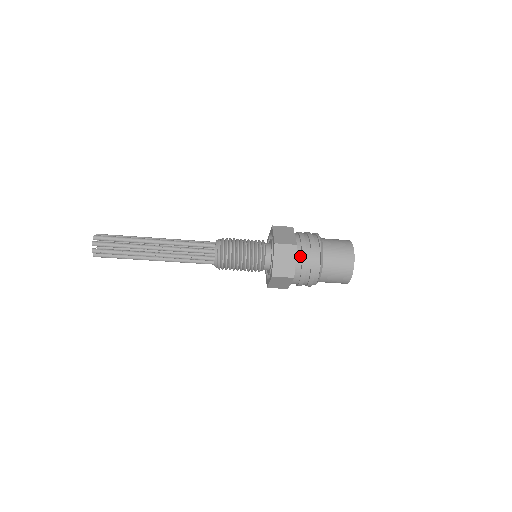
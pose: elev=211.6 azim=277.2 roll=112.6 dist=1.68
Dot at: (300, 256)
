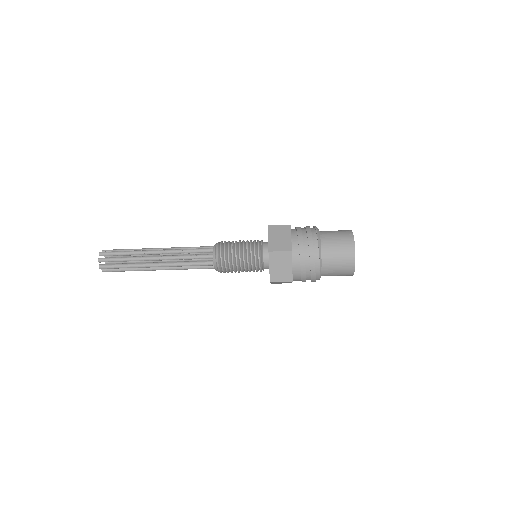
Dot at: (295, 234)
